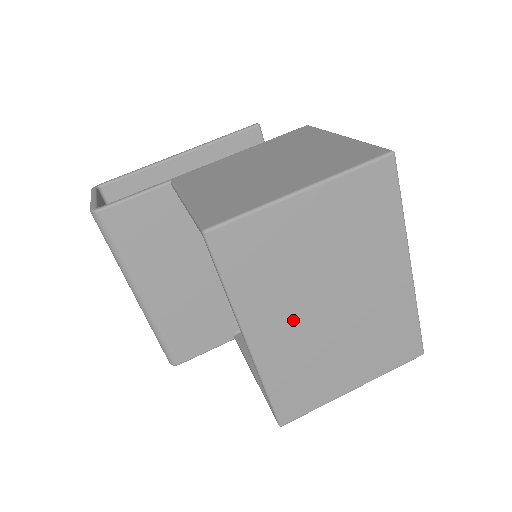
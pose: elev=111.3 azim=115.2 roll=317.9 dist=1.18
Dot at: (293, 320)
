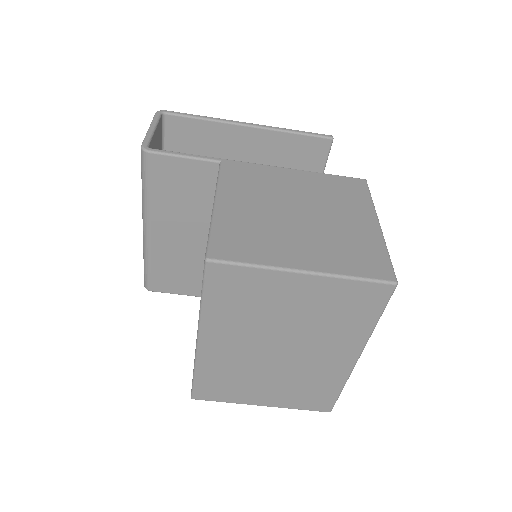
Dot at: (242, 345)
